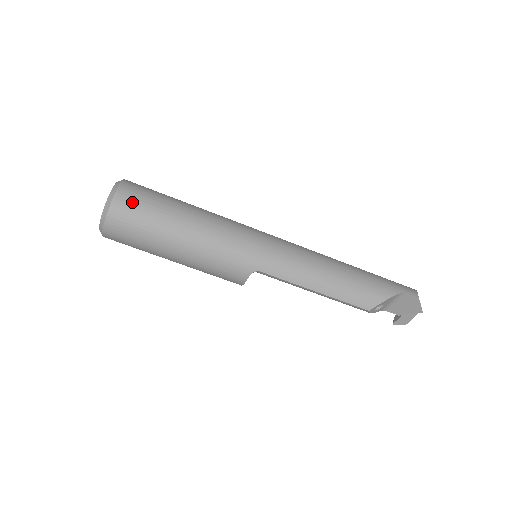
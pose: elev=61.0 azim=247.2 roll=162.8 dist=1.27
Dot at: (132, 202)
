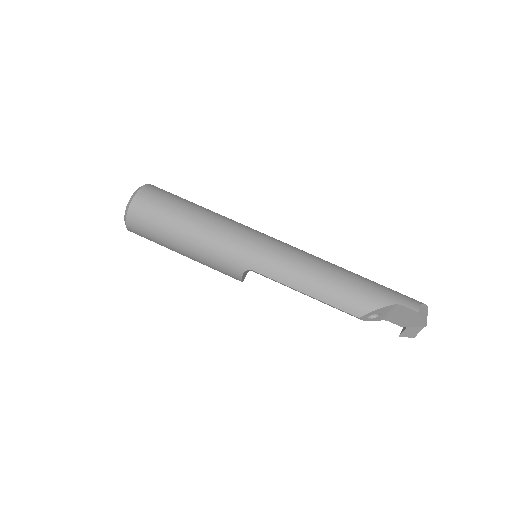
Dot at: (147, 203)
